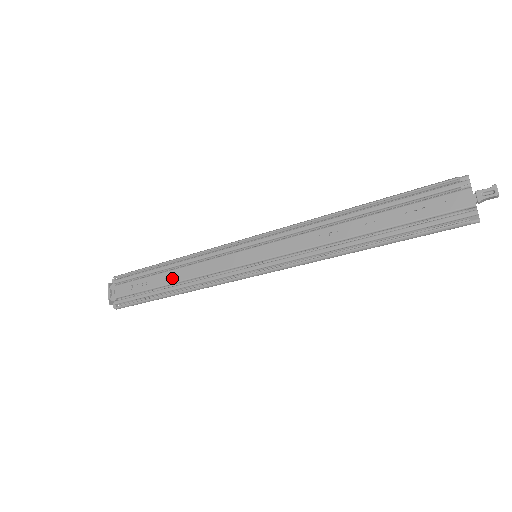
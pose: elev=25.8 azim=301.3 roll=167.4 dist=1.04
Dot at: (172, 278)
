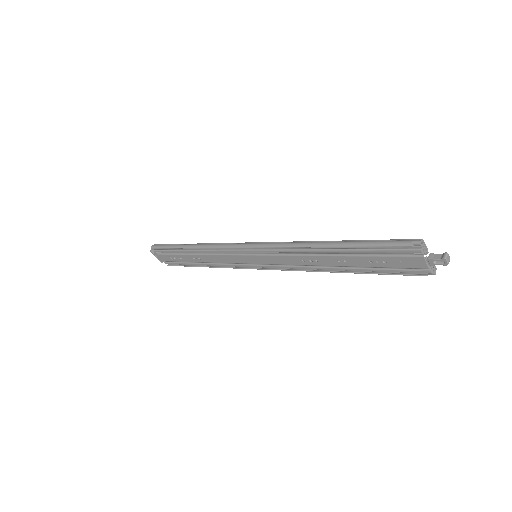
Dot at: (198, 260)
